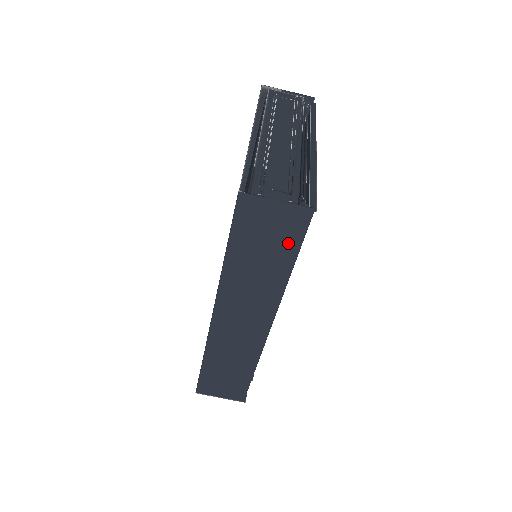
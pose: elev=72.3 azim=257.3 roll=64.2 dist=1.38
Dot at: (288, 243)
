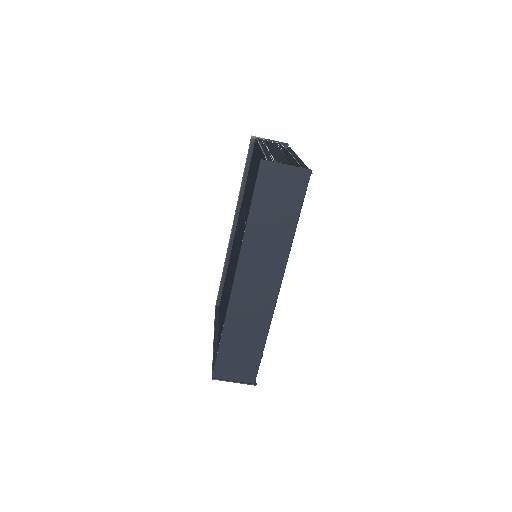
Dot at: (294, 201)
